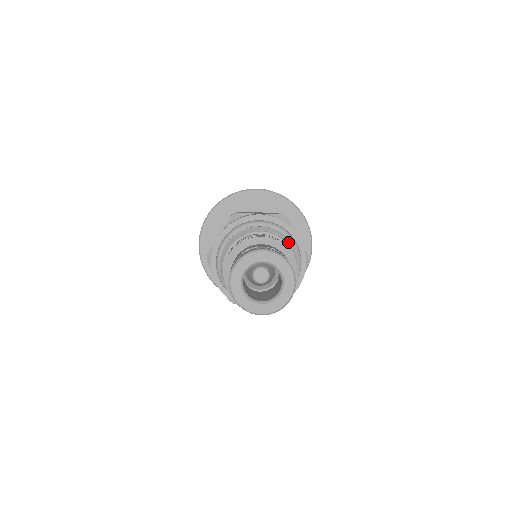
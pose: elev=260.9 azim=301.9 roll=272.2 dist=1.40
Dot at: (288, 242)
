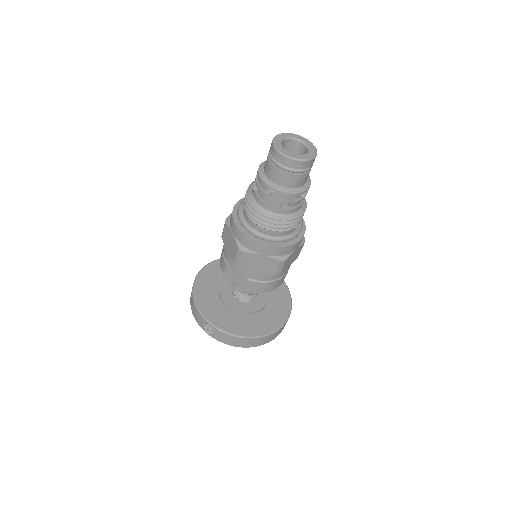
Dot at: occluded
